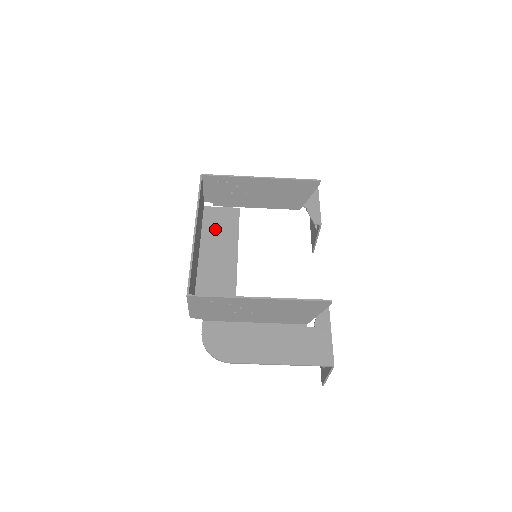
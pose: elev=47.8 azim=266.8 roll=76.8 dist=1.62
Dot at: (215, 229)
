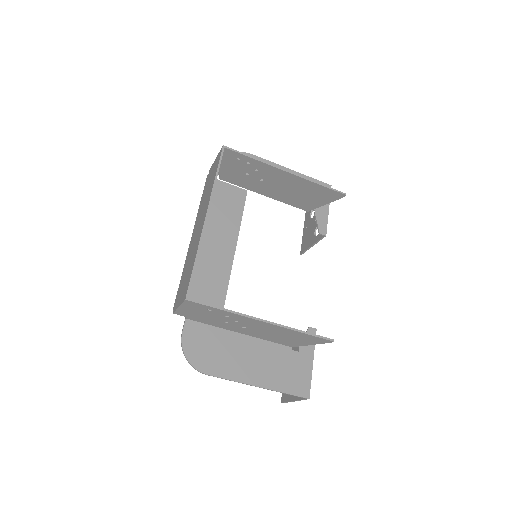
Dot at: (217, 209)
